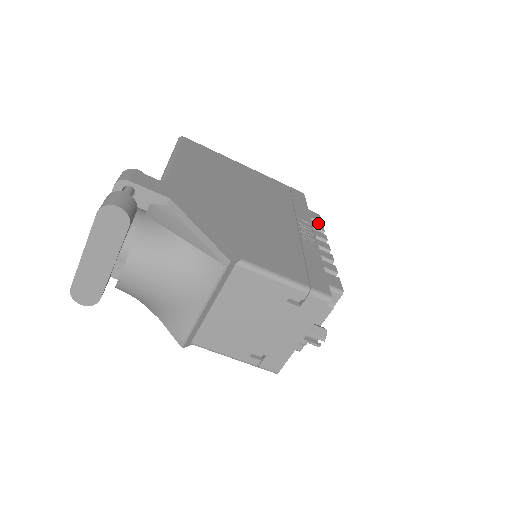
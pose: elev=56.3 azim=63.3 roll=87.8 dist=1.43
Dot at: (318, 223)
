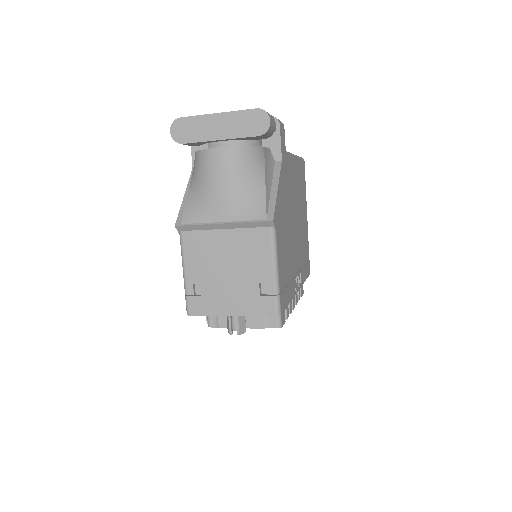
Dot at: occluded
